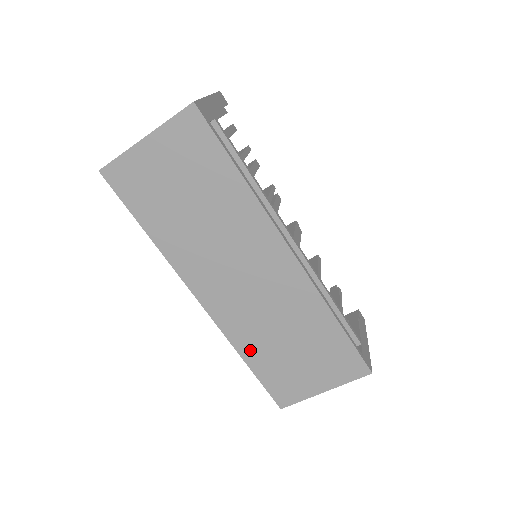
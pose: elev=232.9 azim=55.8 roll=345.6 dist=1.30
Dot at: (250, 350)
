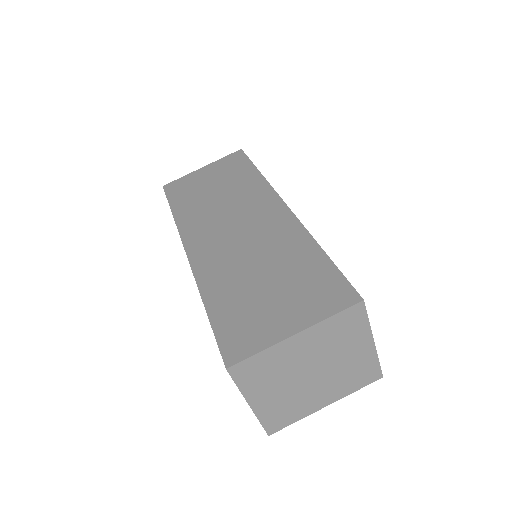
Dot at: (216, 291)
